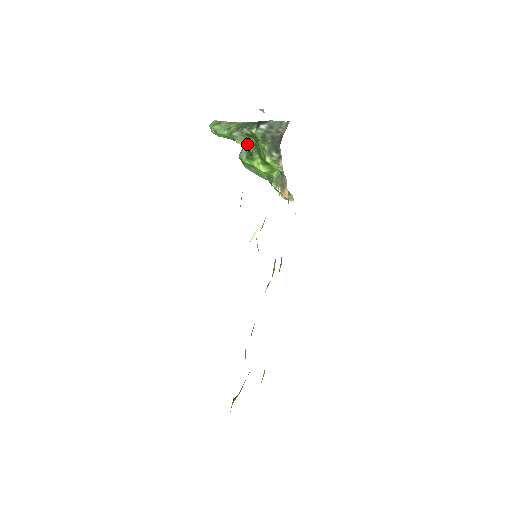
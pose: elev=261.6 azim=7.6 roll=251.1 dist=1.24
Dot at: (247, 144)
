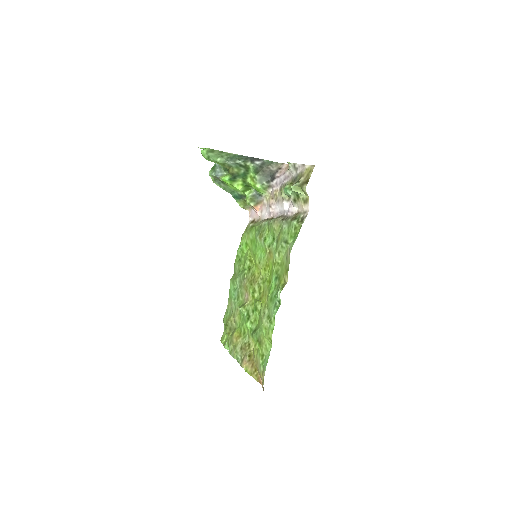
Dot at: (302, 193)
